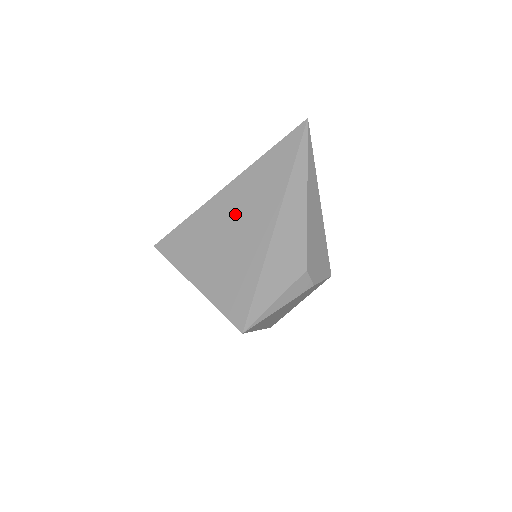
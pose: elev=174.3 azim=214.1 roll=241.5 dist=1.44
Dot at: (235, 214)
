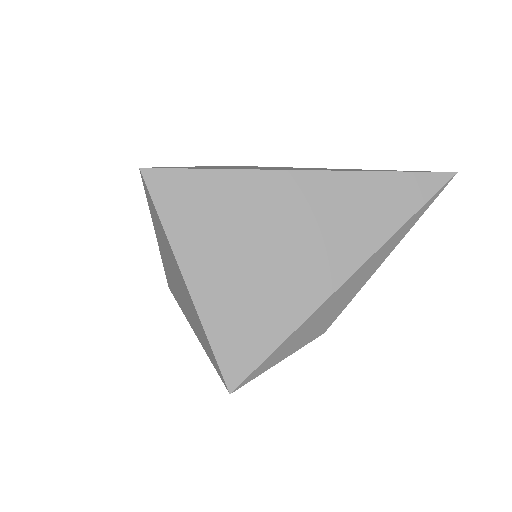
Dot at: (300, 223)
